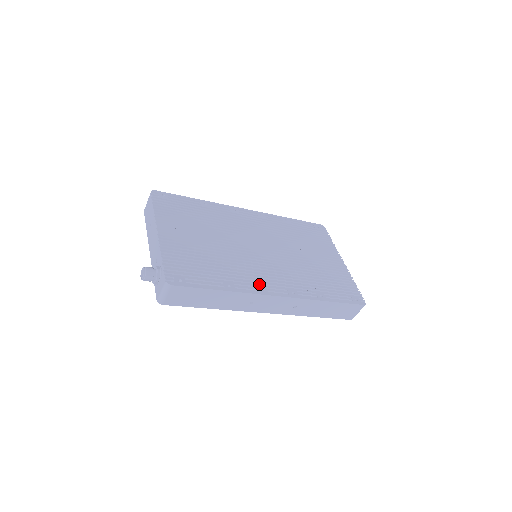
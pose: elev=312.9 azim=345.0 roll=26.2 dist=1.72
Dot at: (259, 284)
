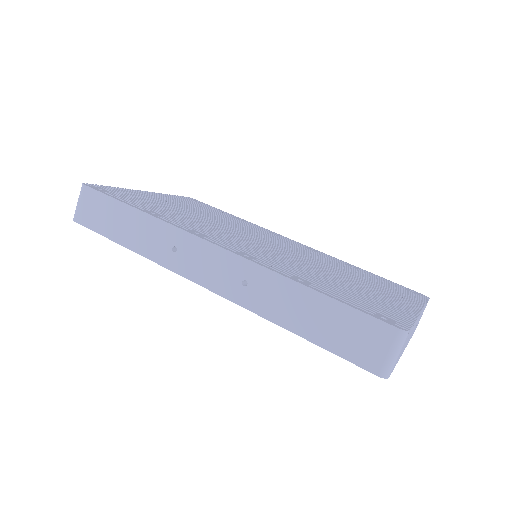
Dot at: occluded
